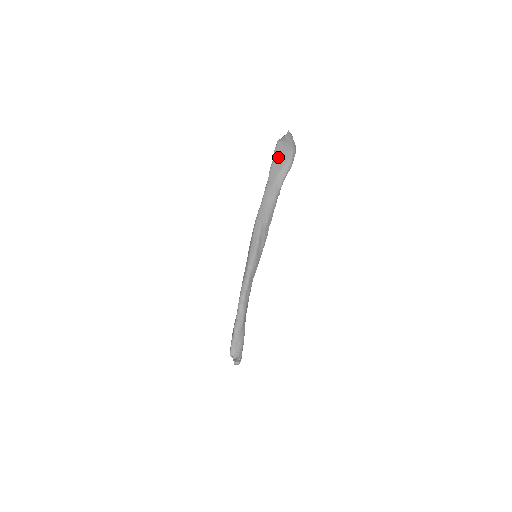
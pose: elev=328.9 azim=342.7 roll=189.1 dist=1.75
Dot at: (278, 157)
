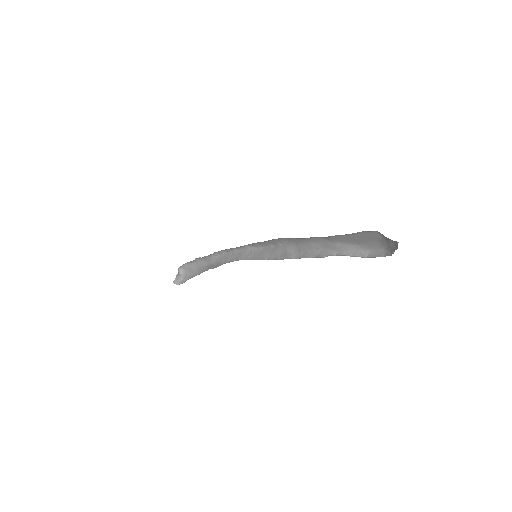
Dot at: (361, 236)
